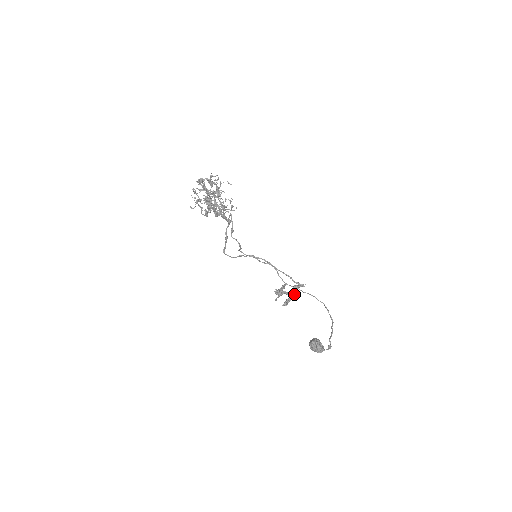
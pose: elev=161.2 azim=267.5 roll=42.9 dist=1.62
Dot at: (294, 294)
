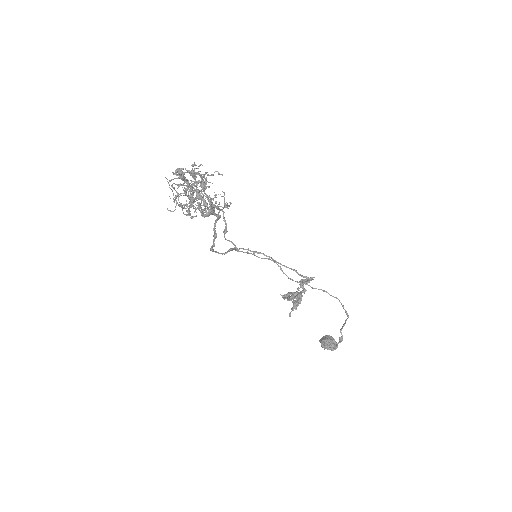
Dot at: (302, 292)
